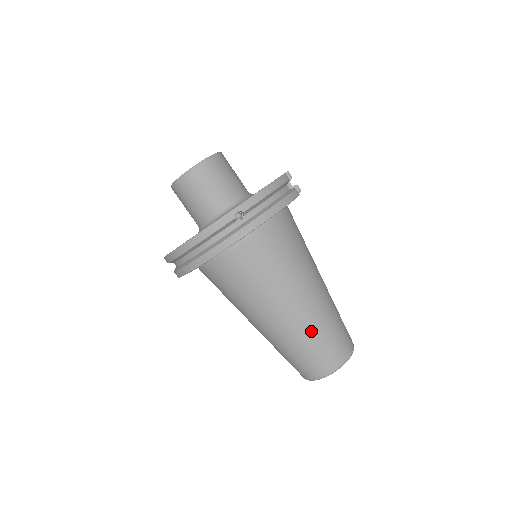
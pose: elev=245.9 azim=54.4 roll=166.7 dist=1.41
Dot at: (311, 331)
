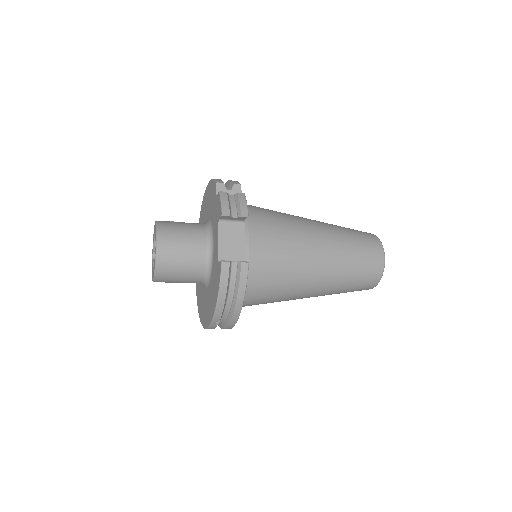
Dot at: (336, 292)
